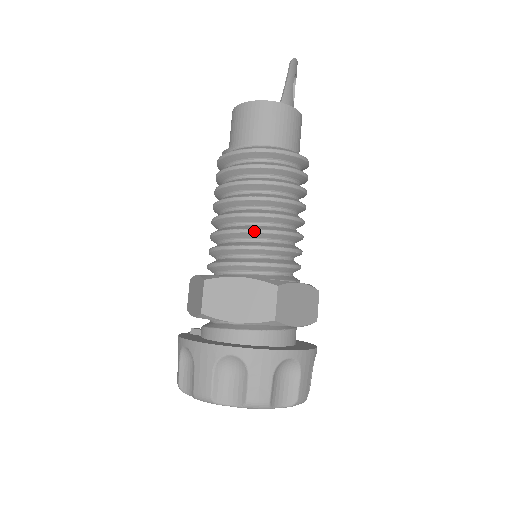
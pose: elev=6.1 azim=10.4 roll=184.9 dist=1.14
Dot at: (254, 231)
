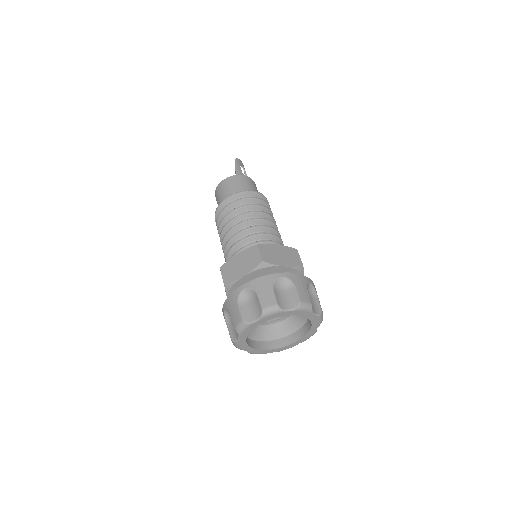
Dot at: (239, 232)
